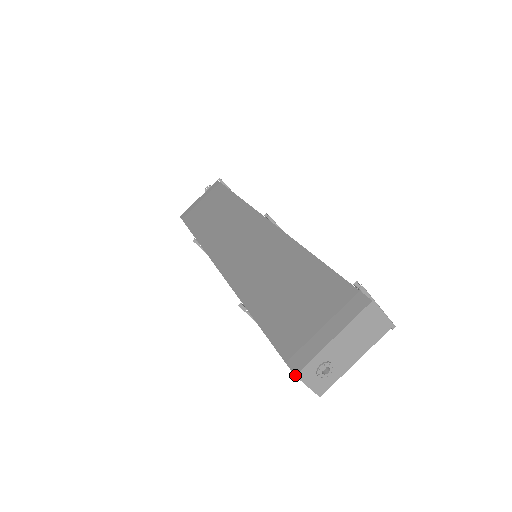
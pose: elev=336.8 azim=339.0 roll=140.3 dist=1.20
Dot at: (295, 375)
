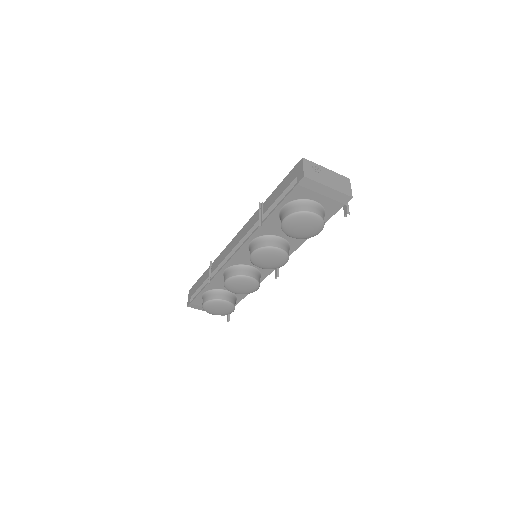
Dot at: occluded
